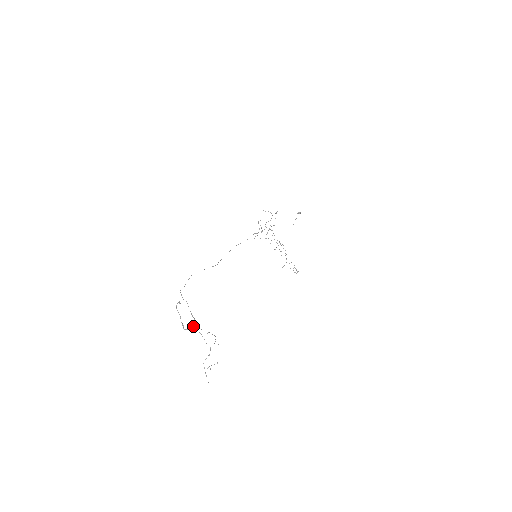
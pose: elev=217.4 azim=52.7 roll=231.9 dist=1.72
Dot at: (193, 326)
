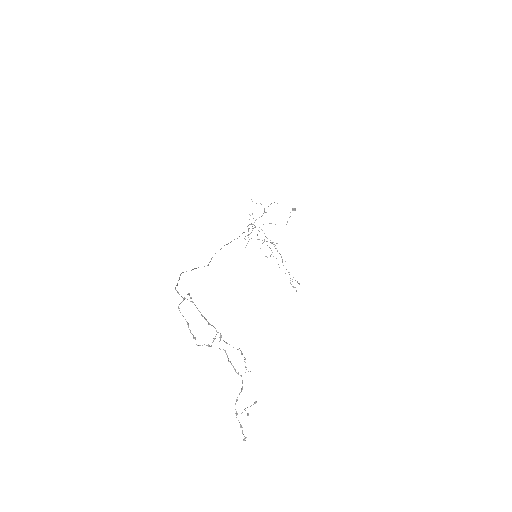
Dot at: (213, 338)
